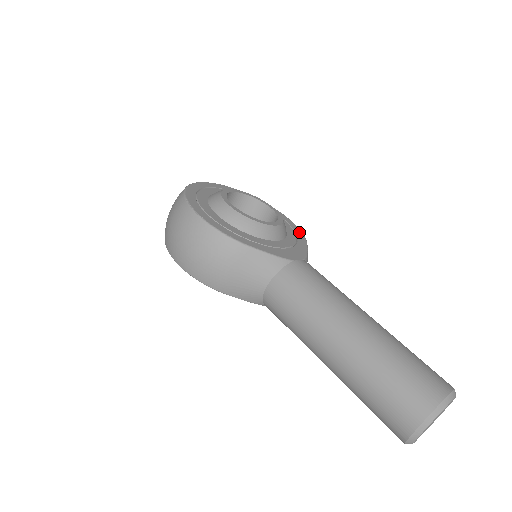
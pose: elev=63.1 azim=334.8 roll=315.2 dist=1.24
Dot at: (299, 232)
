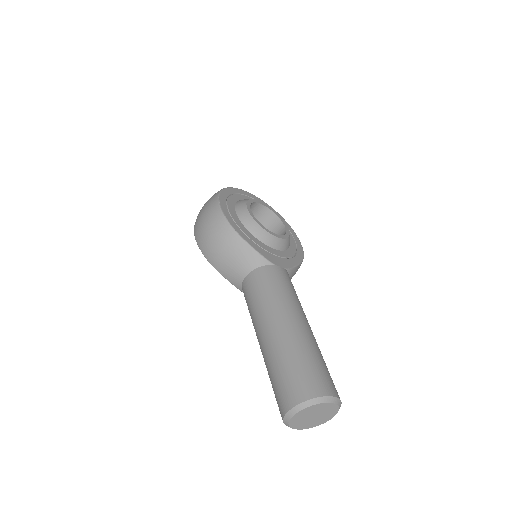
Dot at: (301, 254)
